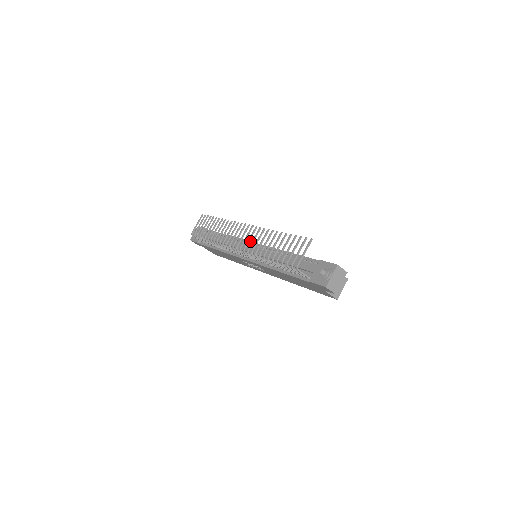
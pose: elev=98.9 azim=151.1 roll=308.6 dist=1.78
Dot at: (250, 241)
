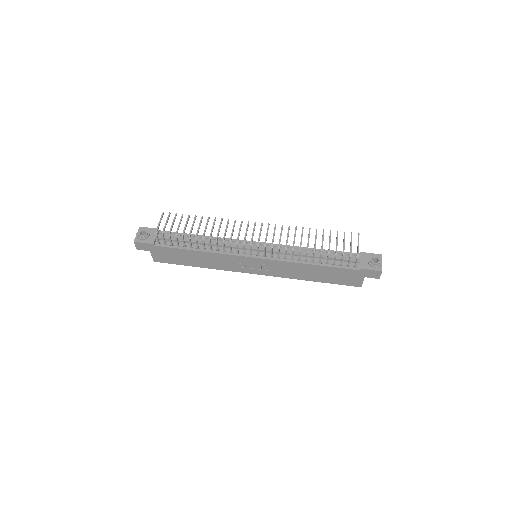
Dot at: occluded
